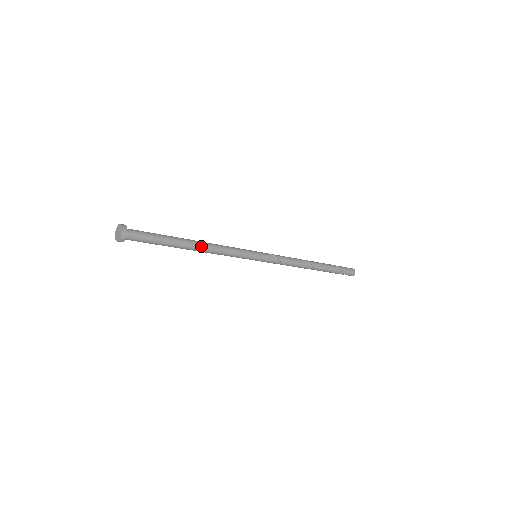
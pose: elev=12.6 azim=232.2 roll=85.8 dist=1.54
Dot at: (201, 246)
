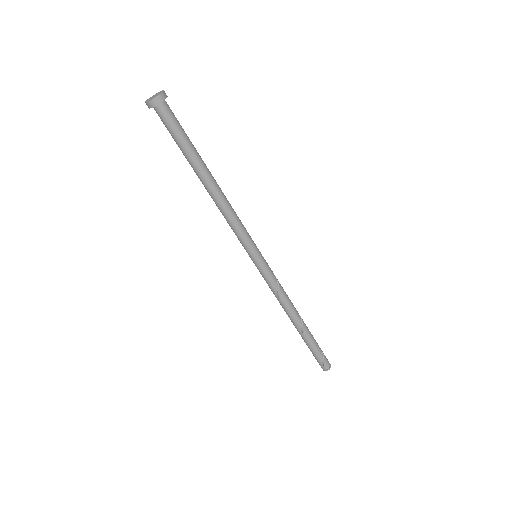
Dot at: (218, 186)
